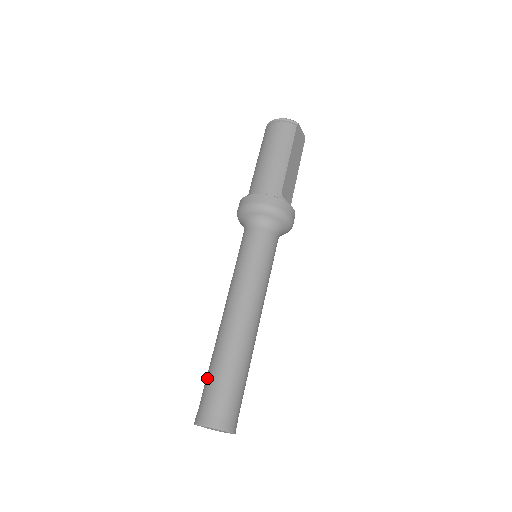
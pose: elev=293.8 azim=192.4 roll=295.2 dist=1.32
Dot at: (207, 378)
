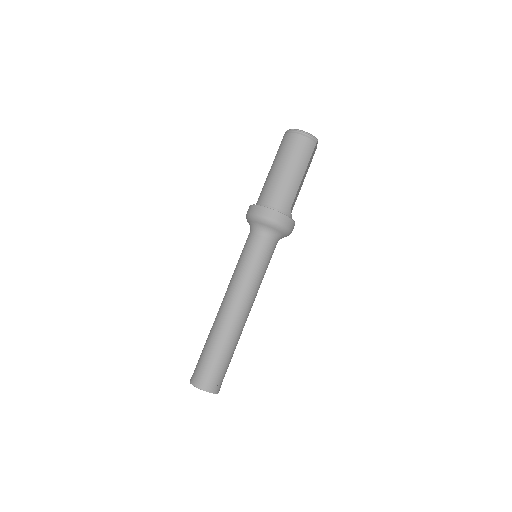
Dot at: (206, 353)
